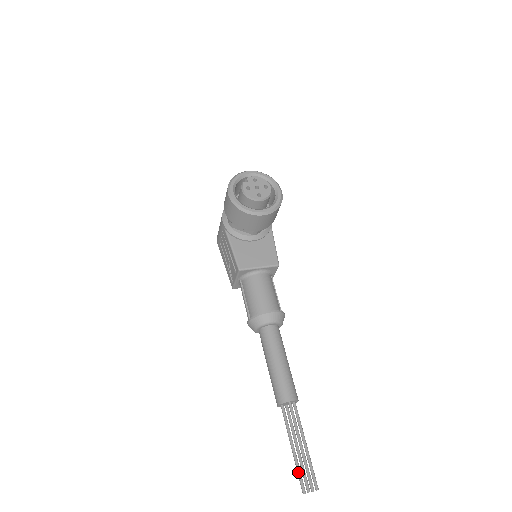
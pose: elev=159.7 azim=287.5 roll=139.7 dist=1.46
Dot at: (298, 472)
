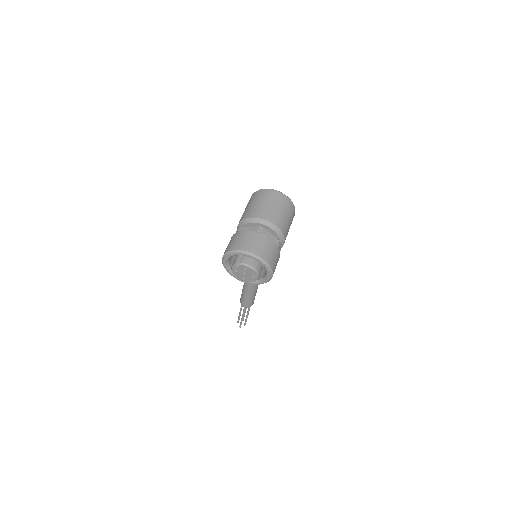
Dot at: (238, 318)
